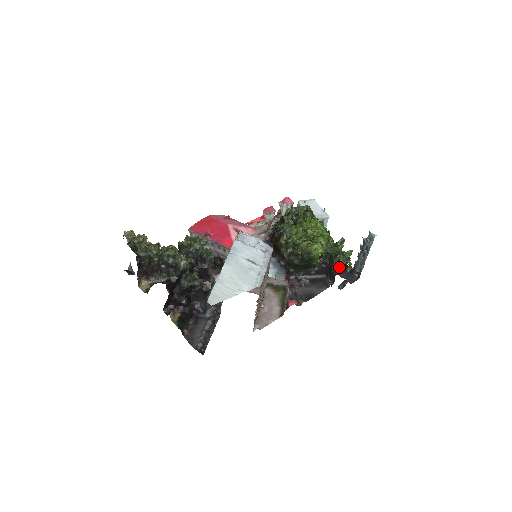
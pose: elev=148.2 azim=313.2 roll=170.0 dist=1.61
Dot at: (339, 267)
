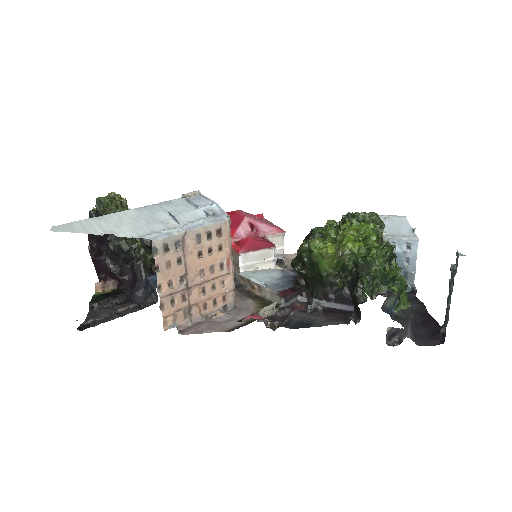
Dot at: (366, 289)
